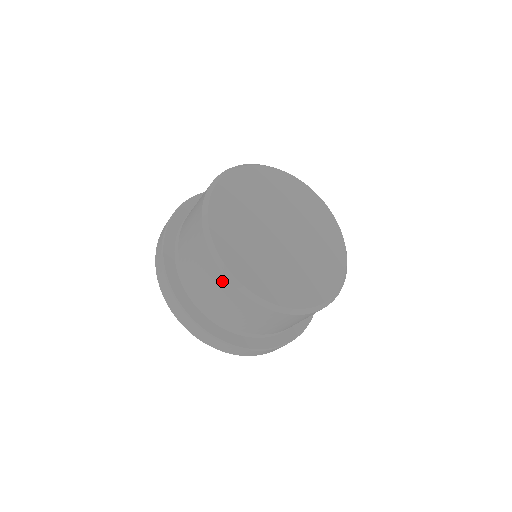
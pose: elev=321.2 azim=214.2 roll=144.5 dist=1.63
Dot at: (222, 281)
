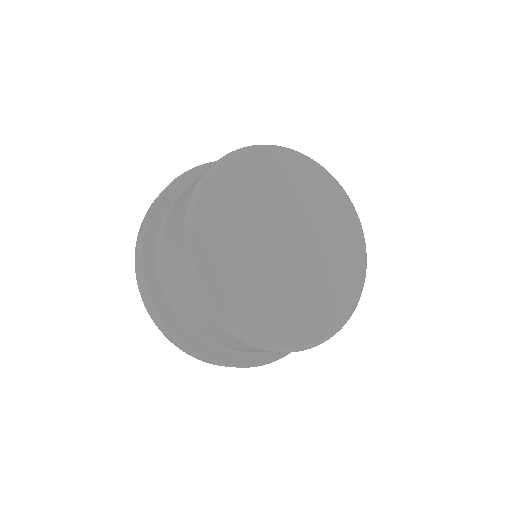
Dot at: (181, 260)
